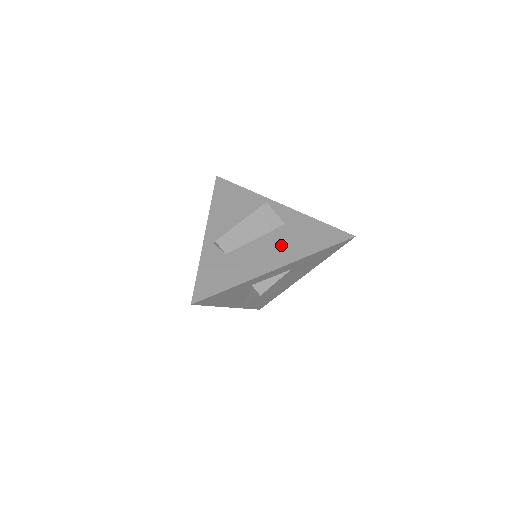
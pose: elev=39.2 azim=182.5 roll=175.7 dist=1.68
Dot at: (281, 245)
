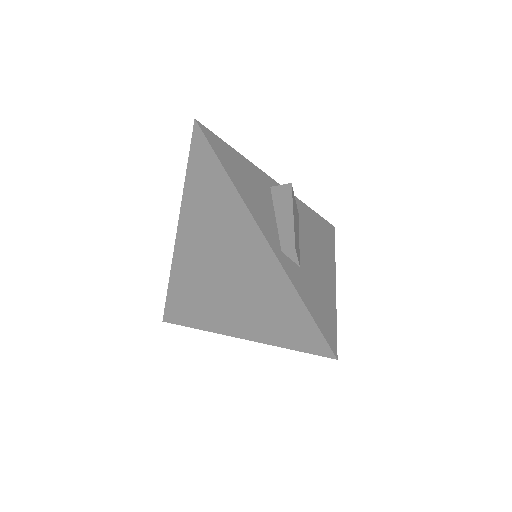
Dot at: (317, 245)
